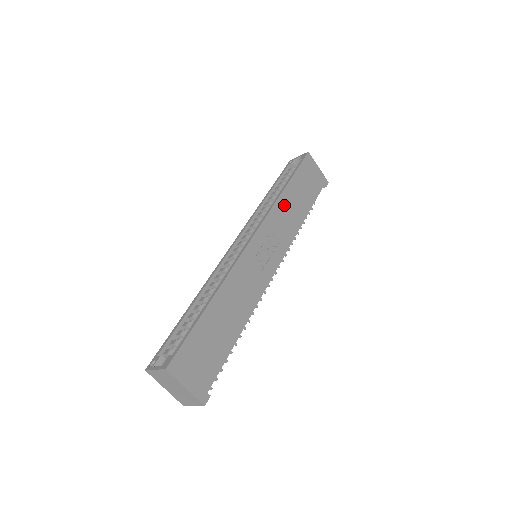
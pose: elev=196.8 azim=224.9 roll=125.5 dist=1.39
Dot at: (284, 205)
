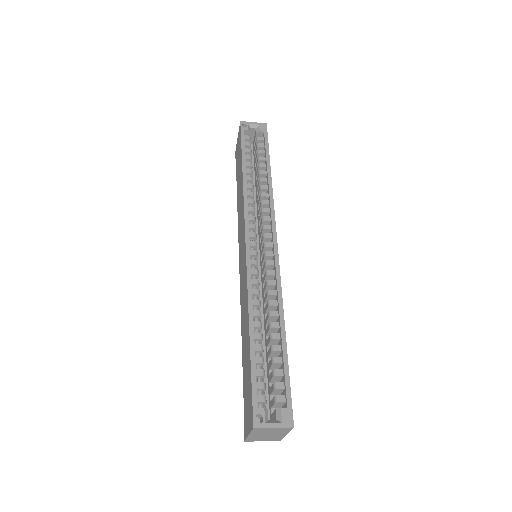
Dot at: occluded
